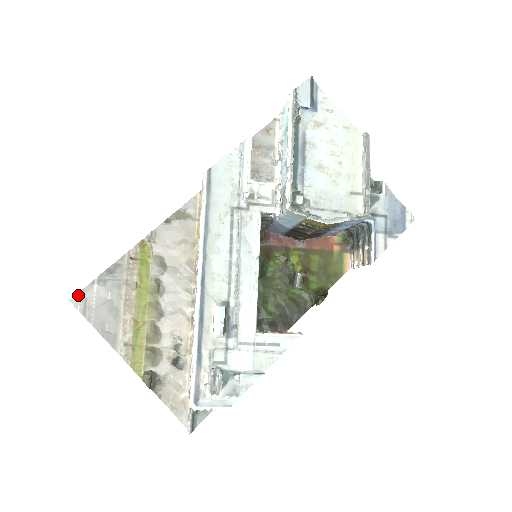
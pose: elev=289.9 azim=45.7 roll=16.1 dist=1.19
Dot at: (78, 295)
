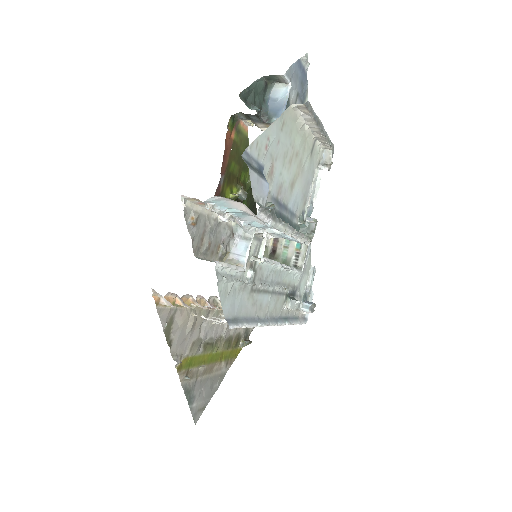
Dot at: (194, 419)
